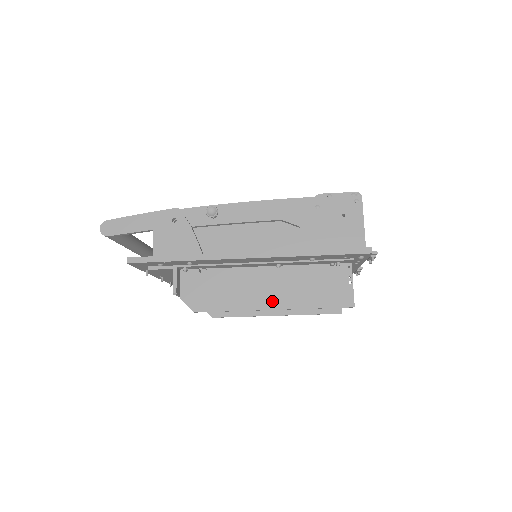
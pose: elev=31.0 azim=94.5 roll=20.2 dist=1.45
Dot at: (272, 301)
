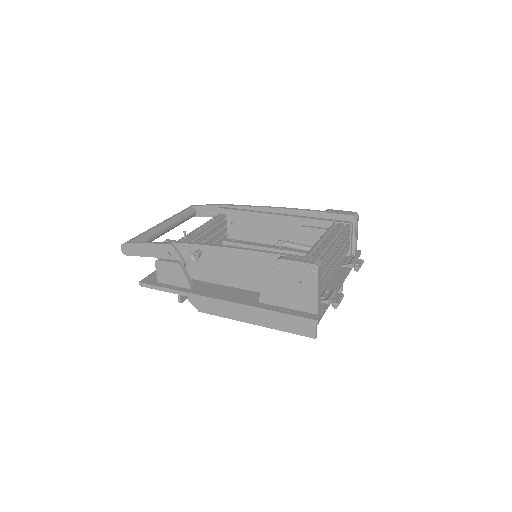
Dot at: (252, 318)
